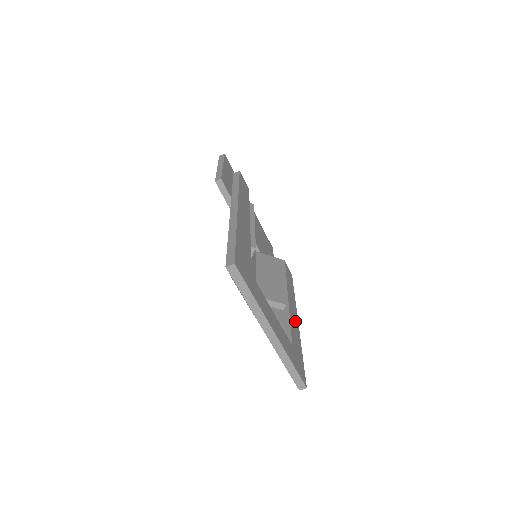
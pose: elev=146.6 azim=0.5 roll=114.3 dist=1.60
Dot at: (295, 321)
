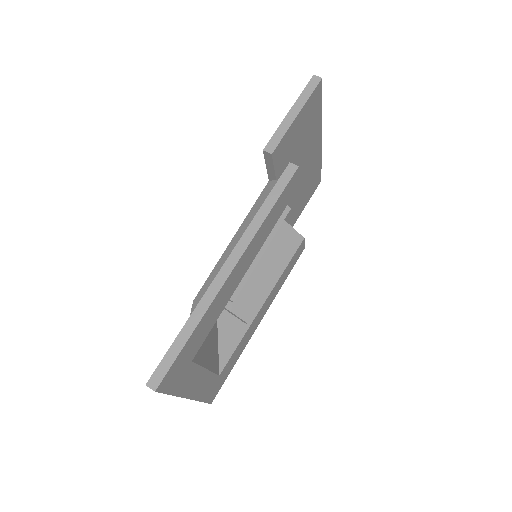
Dot at: (254, 327)
